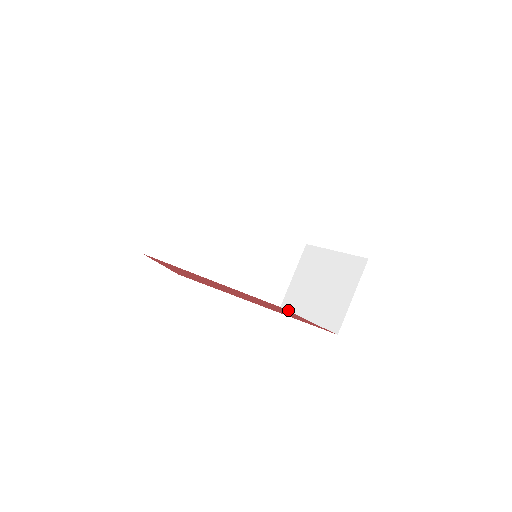
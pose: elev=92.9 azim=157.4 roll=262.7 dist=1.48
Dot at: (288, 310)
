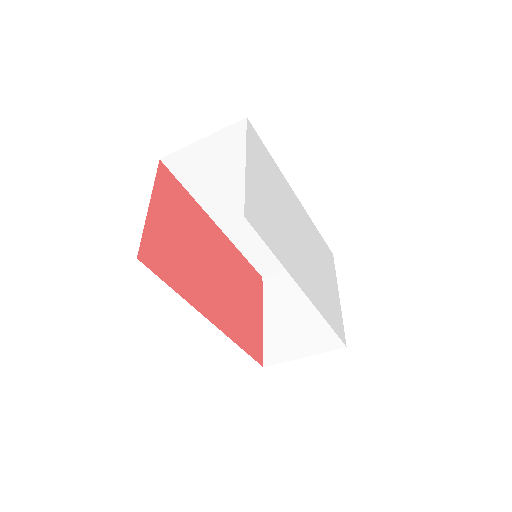
Dot at: (263, 290)
